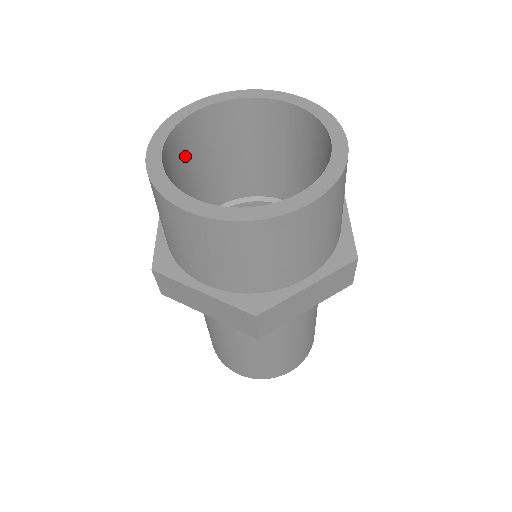
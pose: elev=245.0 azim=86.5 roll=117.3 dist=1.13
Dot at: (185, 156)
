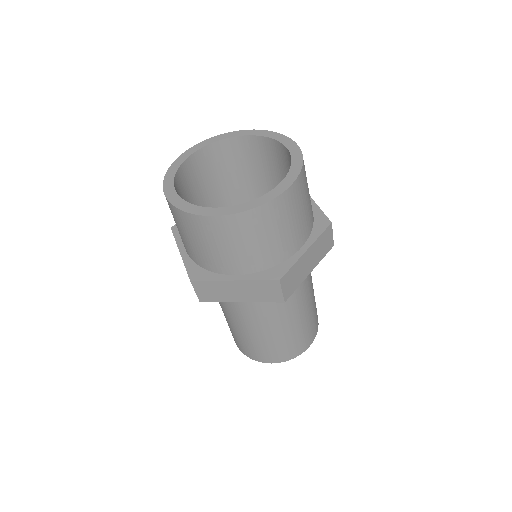
Dot at: (185, 195)
